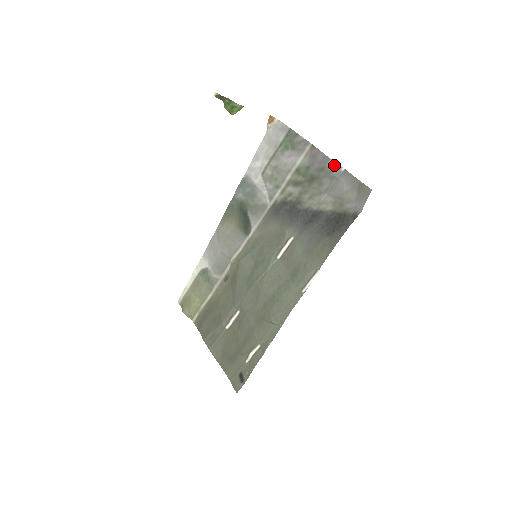
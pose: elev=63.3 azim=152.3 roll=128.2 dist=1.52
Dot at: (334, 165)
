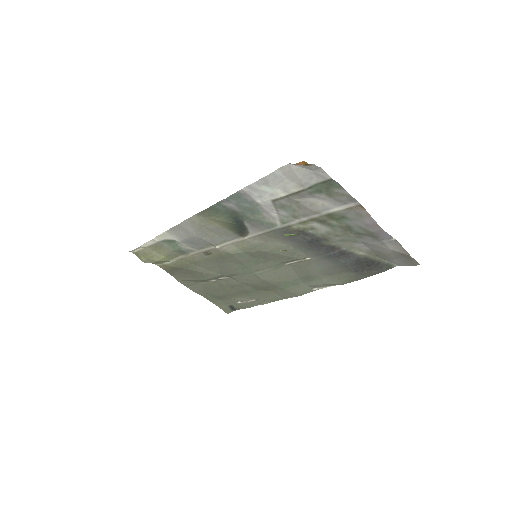
Dot at: (385, 235)
